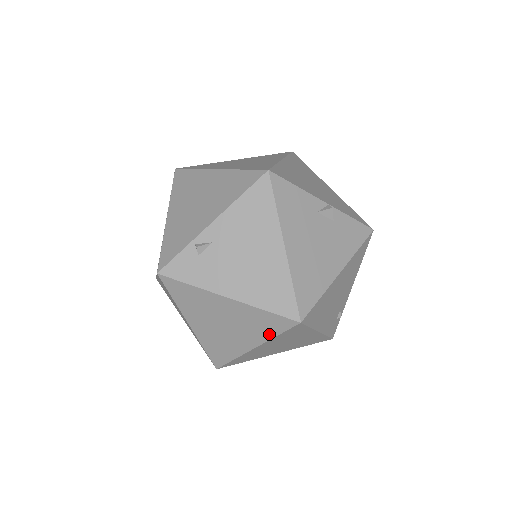
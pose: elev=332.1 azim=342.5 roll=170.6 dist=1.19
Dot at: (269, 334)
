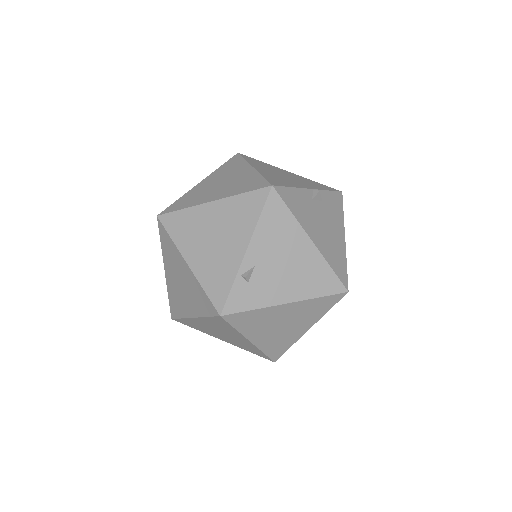
Dot at: (322, 313)
